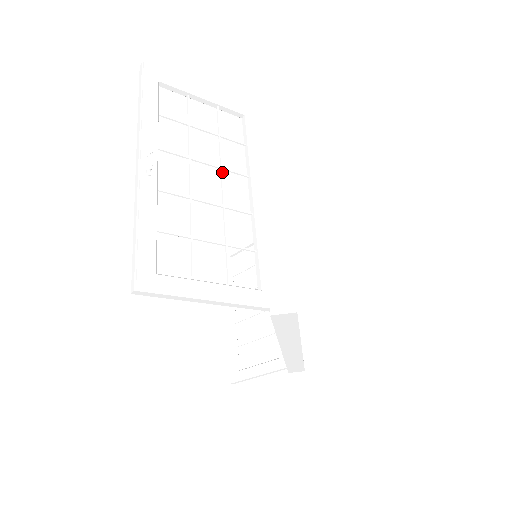
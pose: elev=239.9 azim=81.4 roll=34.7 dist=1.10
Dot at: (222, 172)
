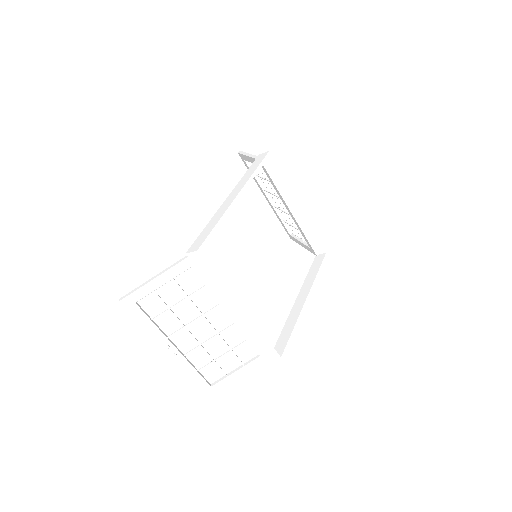
Dot at: (205, 317)
